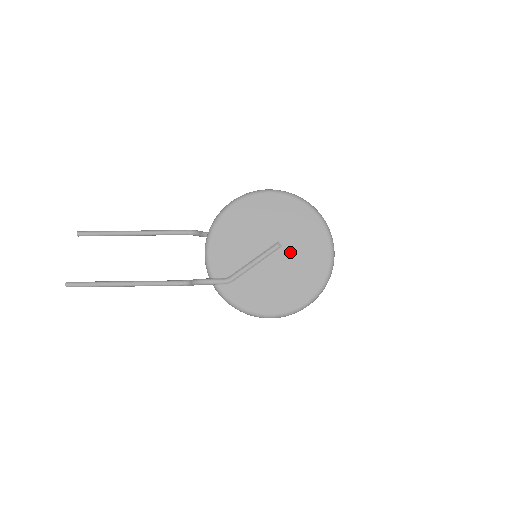
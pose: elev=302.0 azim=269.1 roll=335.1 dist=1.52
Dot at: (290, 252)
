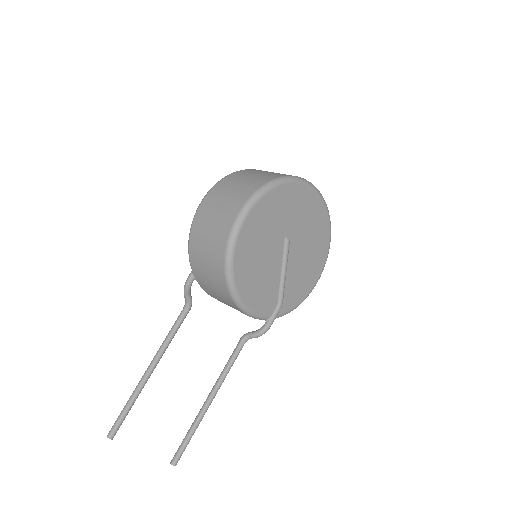
Dot at: (298, 232)
